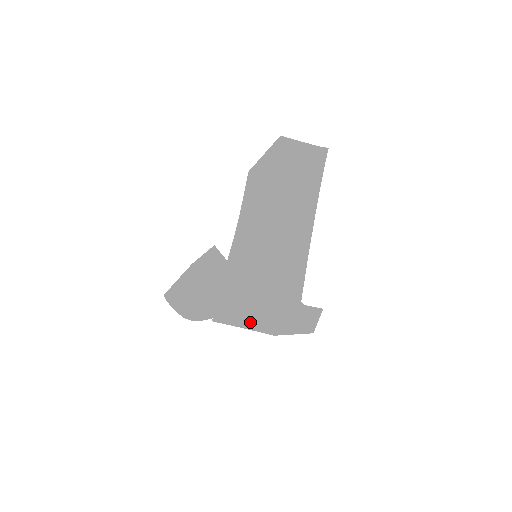
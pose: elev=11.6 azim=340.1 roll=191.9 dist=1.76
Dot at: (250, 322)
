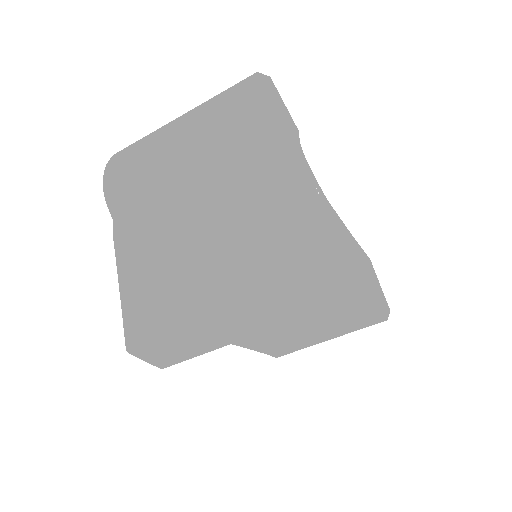
Dot at: (224, 205)
